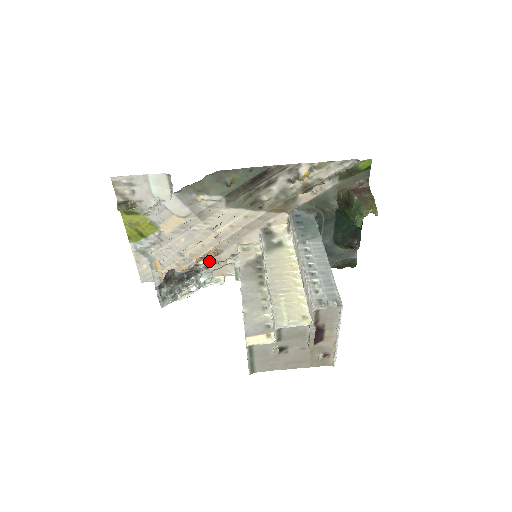
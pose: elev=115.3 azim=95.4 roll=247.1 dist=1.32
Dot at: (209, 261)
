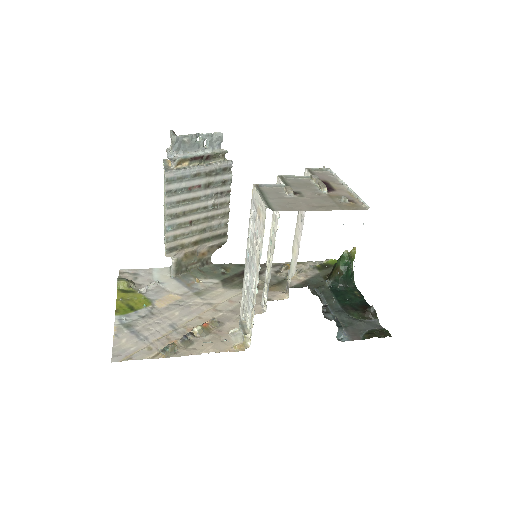
Dot at: (207, 335)
